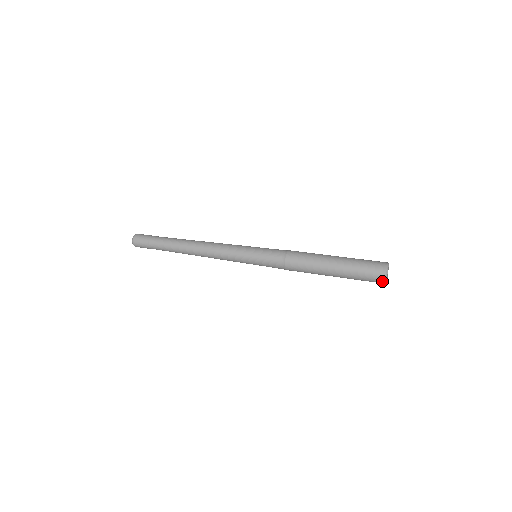
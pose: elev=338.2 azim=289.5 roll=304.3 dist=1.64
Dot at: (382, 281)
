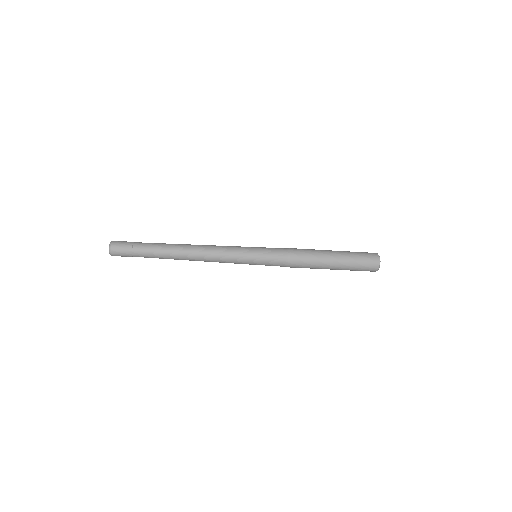
Dot at: (375, 270)
